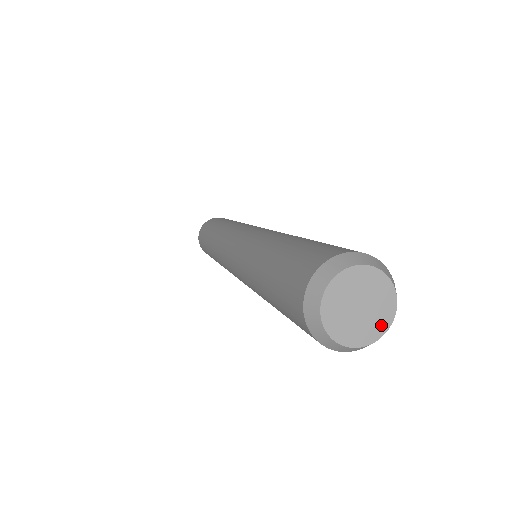
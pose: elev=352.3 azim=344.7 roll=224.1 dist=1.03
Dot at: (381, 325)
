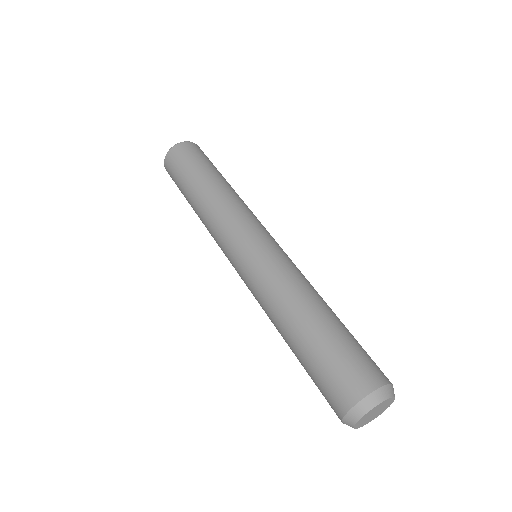
Dot at: (390, 402)
